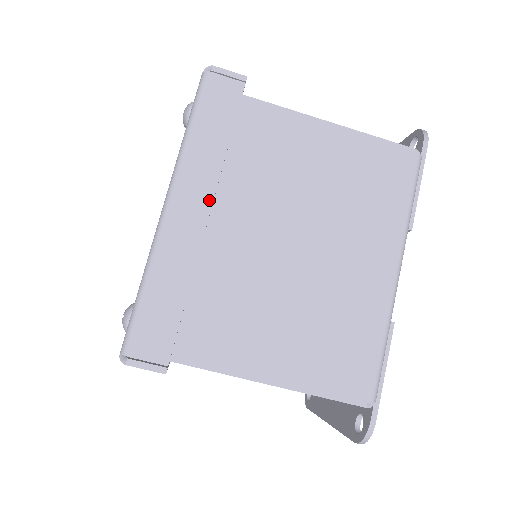
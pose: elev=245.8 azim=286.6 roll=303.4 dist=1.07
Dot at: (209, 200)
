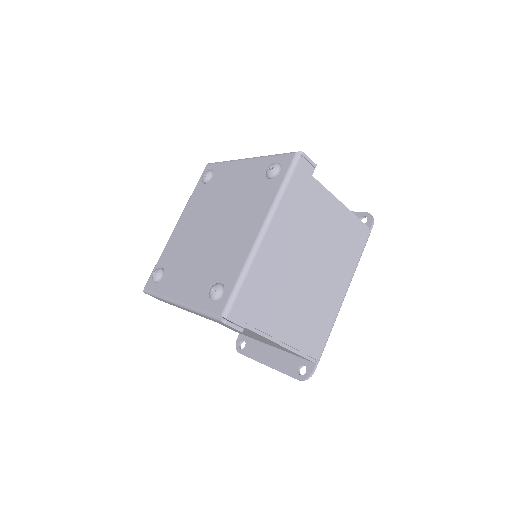
Dot at: (283, 235)
